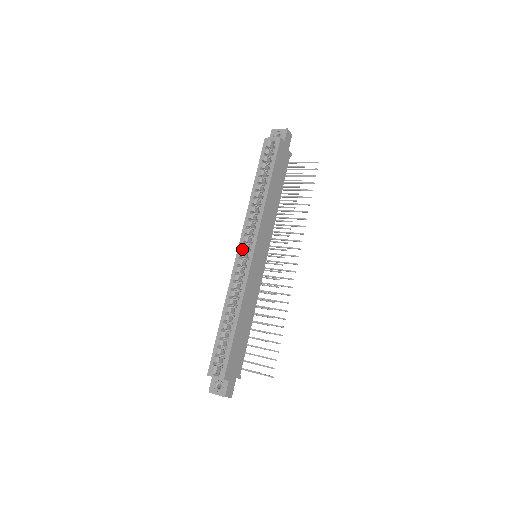
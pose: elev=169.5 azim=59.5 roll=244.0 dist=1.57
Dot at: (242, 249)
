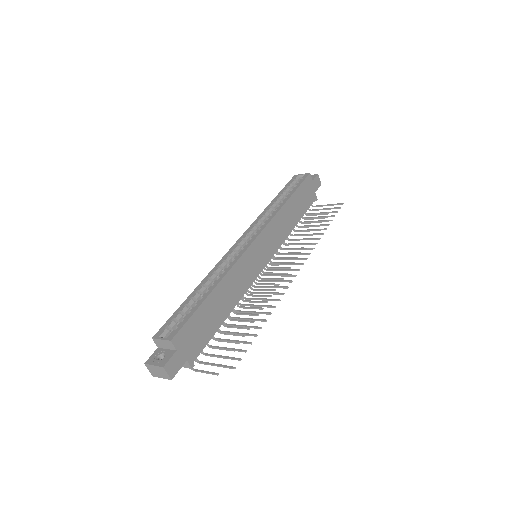
Dot at: (243, 241)
